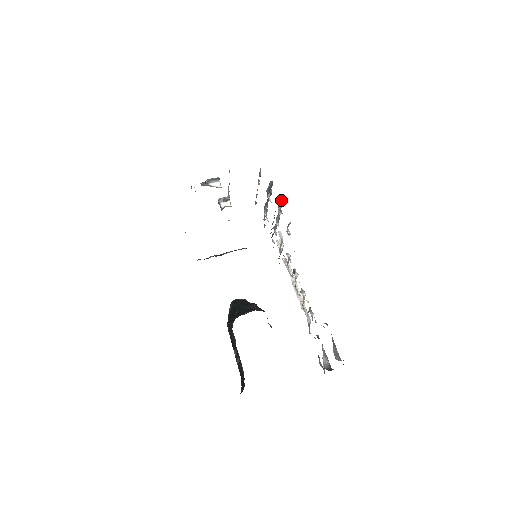
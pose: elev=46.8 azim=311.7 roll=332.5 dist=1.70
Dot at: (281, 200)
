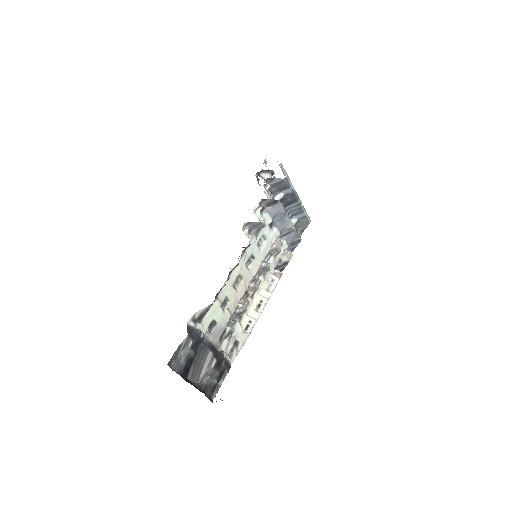
Dot at: (274, 200)
